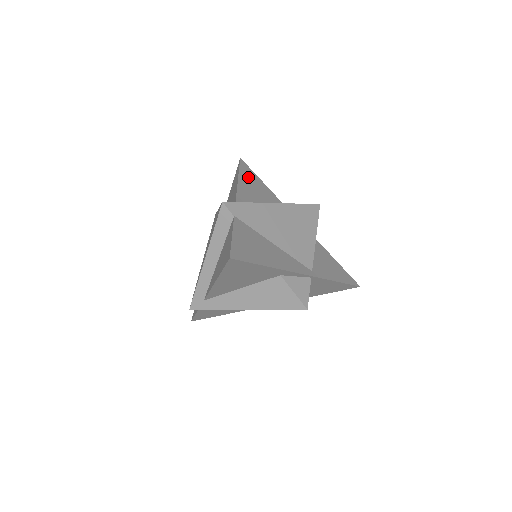
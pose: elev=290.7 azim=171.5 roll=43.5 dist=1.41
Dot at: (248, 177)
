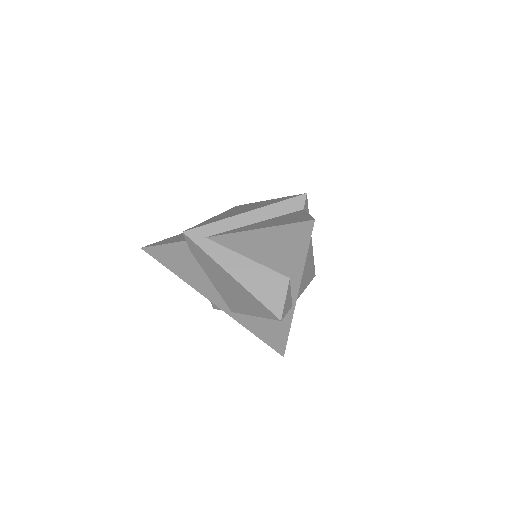
Dot at: occluded
